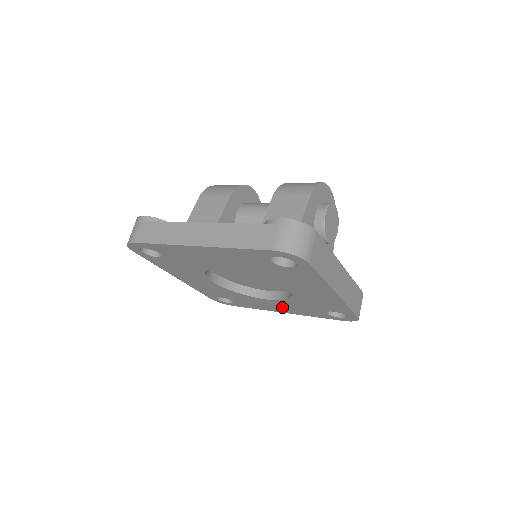
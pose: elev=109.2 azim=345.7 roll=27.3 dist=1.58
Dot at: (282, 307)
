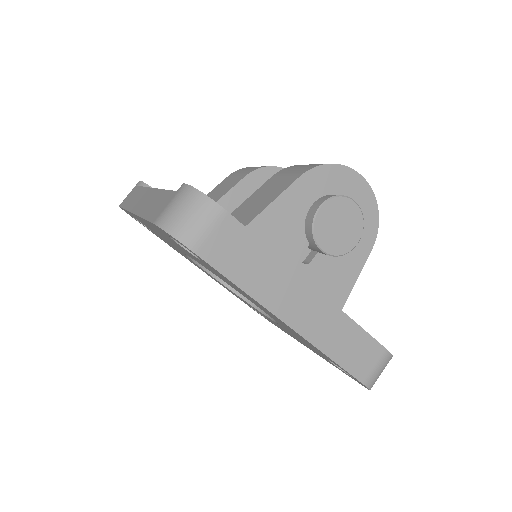
Dot at: occluded
